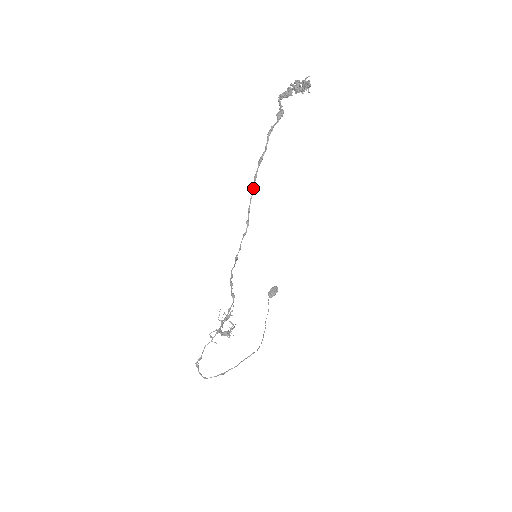
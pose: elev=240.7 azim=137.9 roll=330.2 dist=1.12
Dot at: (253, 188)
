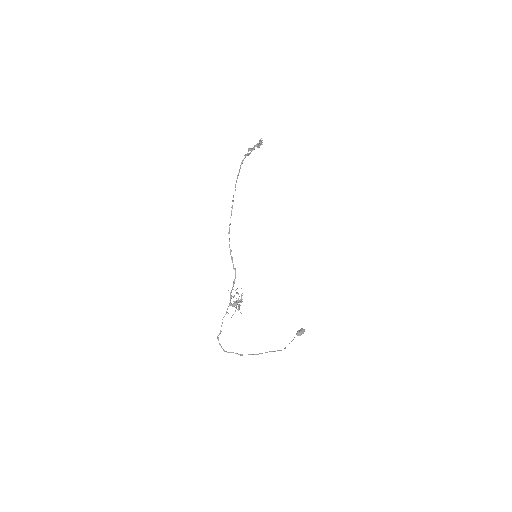
Dot at: occluded
